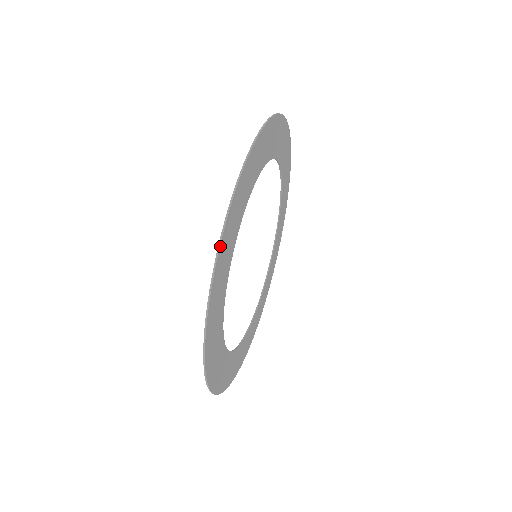
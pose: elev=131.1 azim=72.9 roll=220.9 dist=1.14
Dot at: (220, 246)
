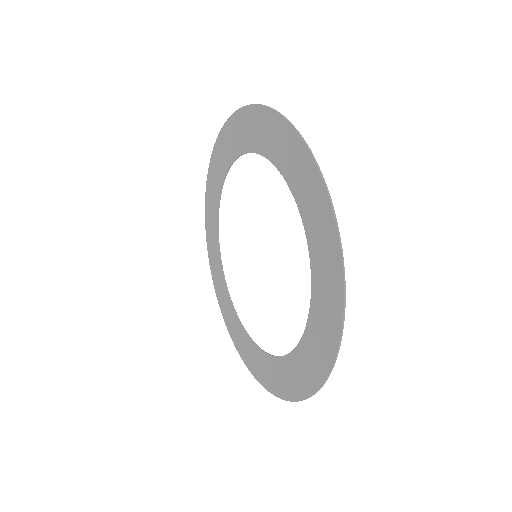
Dot at: (261, 106)
